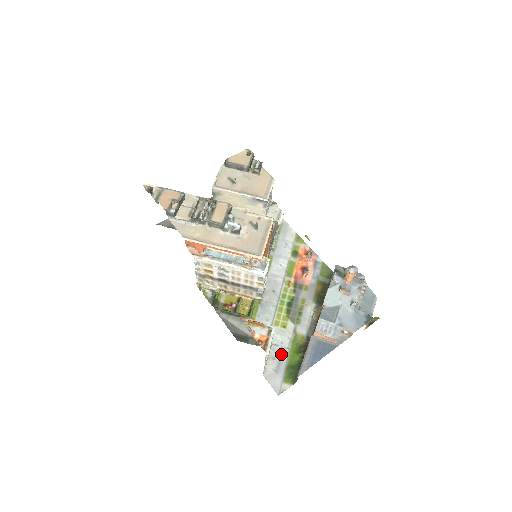
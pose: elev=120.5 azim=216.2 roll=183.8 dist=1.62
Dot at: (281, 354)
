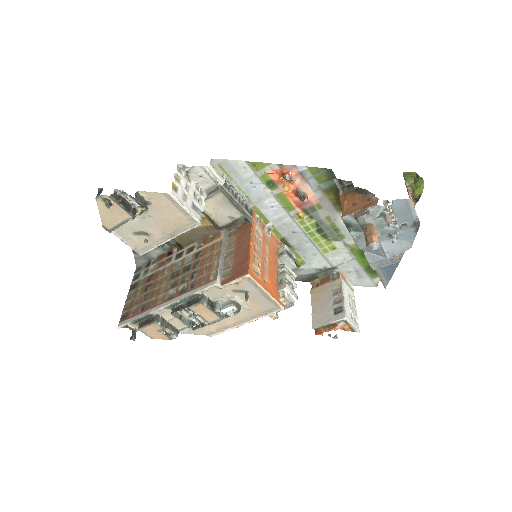
Dot at: (352, 266)
